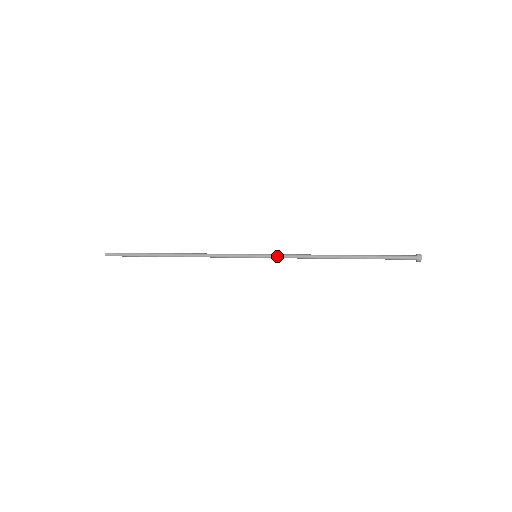
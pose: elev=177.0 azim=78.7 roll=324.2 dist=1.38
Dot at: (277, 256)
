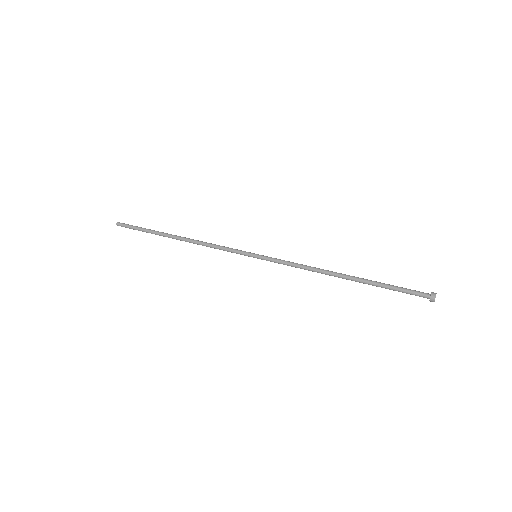
Dot at: (277, 261)
